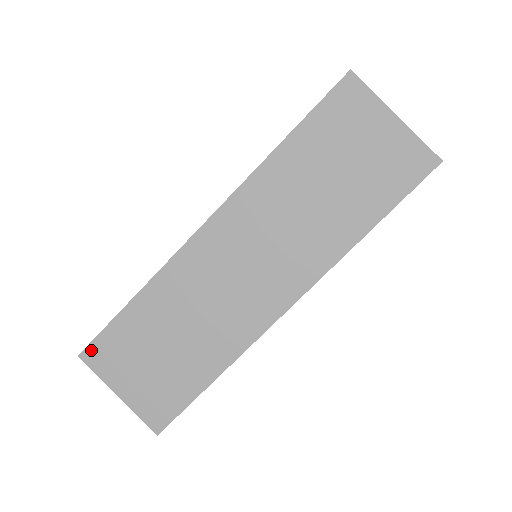
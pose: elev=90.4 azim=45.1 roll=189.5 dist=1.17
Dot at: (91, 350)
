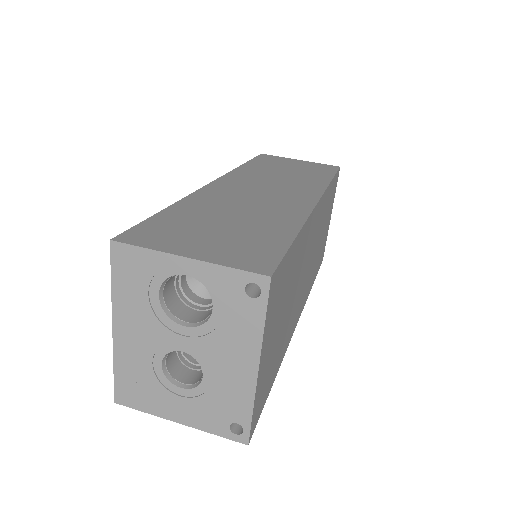
Dot at: (129, 235)
